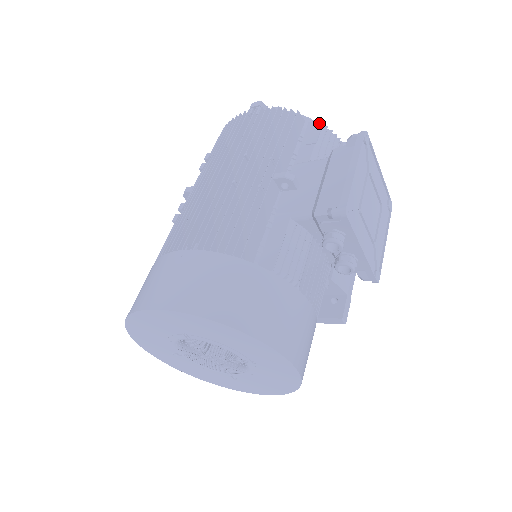
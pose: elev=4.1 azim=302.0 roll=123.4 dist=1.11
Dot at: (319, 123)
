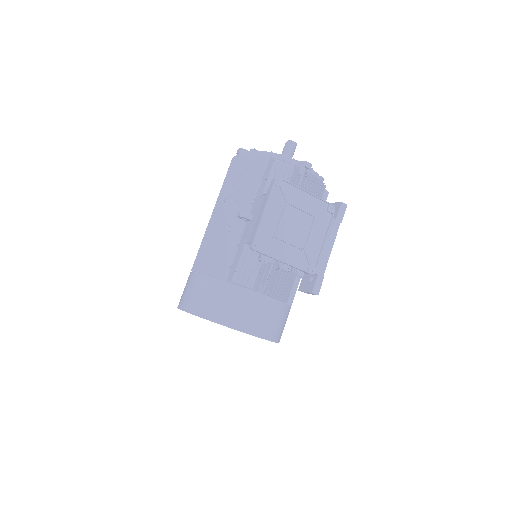
Dot at: (273, 159)
